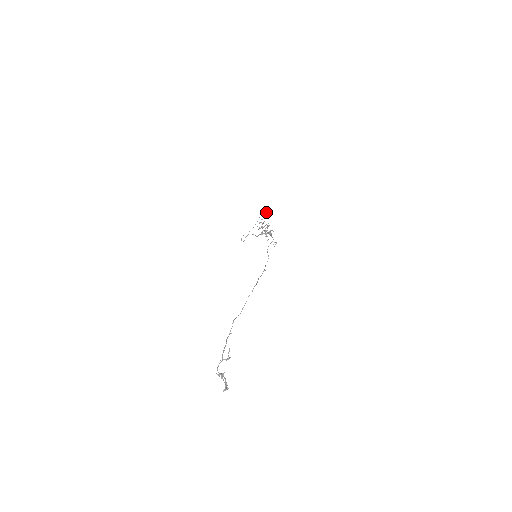
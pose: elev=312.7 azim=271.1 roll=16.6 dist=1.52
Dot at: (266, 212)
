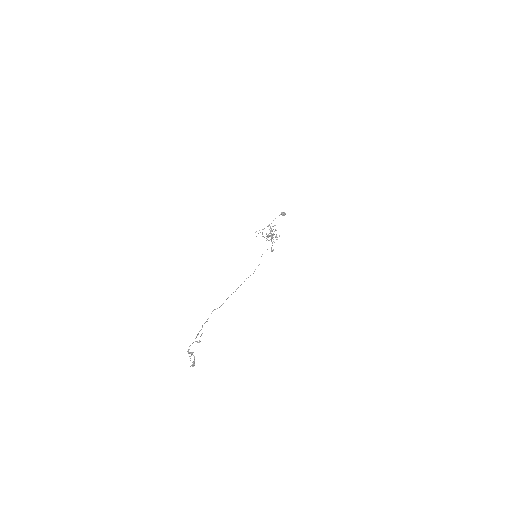
Dot at: (283, 214)
